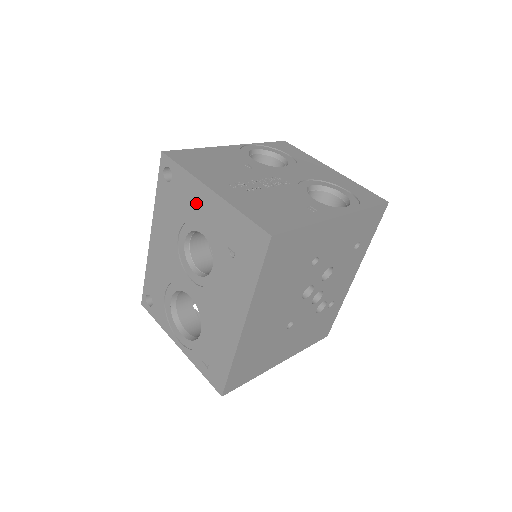
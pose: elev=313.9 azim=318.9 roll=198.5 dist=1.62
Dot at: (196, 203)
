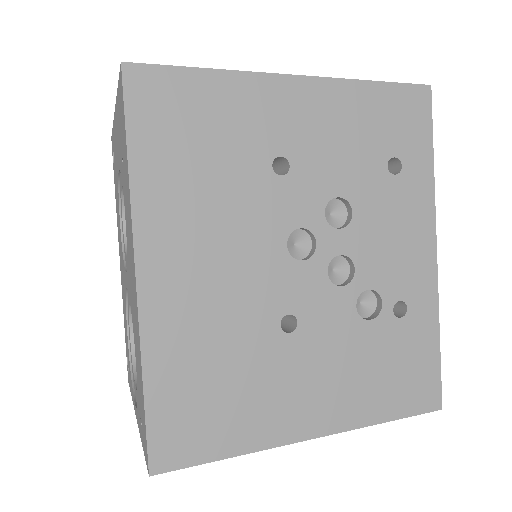
Dot at: (116, 150)
